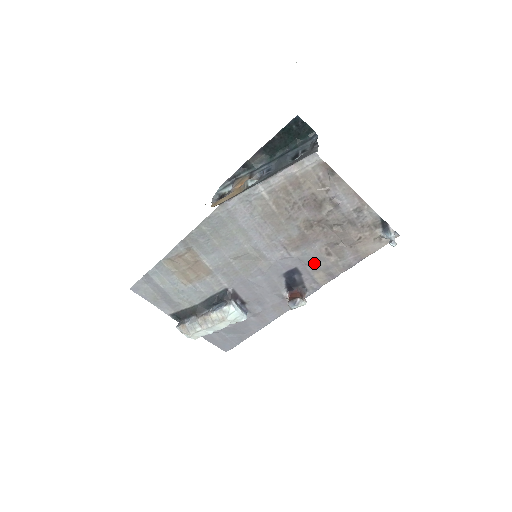
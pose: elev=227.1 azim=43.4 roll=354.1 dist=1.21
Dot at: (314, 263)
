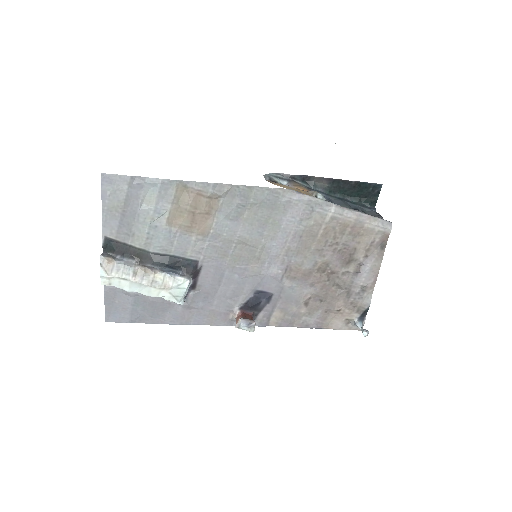
Dot at: (288, 302)
